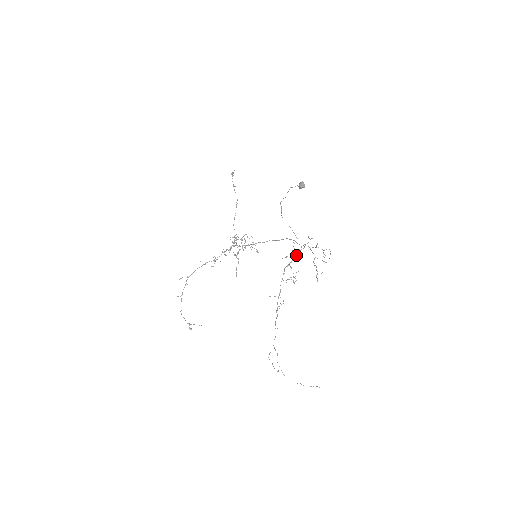
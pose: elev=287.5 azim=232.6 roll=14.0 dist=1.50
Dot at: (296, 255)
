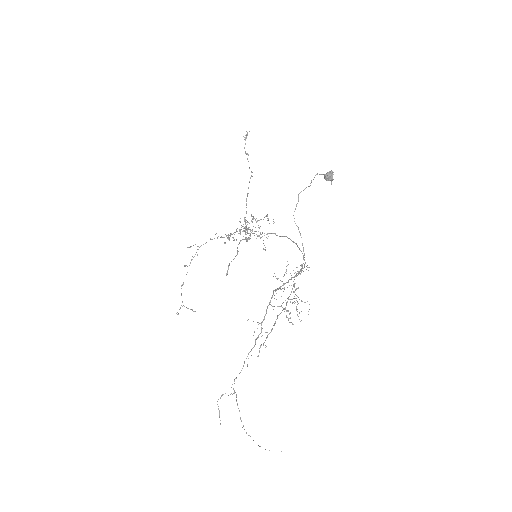
Dot at: occluded
